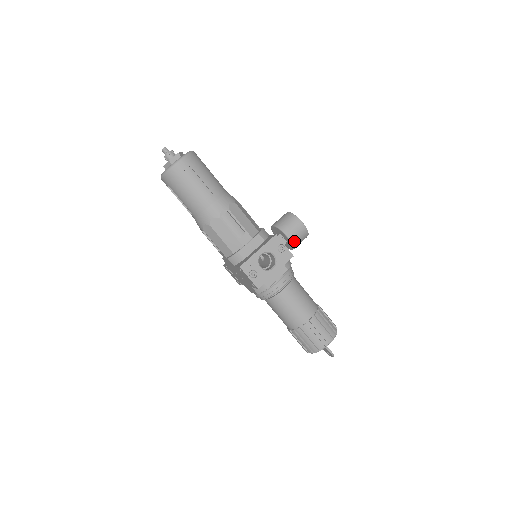
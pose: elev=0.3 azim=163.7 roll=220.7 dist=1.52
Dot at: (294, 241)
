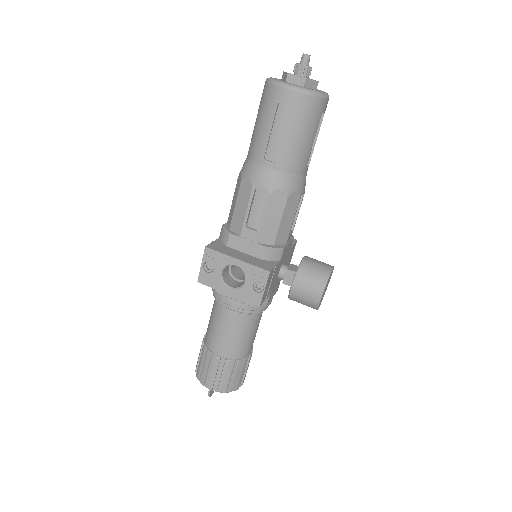
Dot at: (293, 296)
